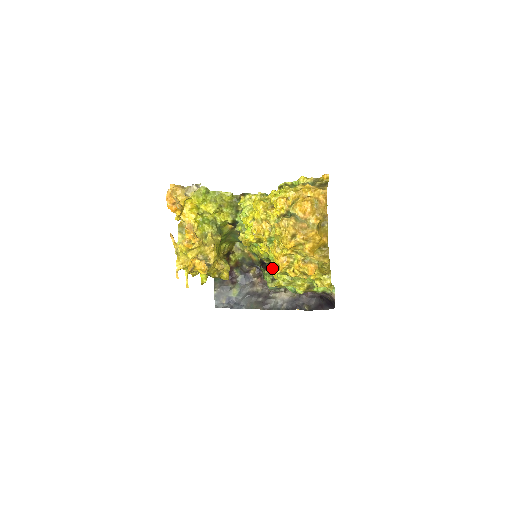
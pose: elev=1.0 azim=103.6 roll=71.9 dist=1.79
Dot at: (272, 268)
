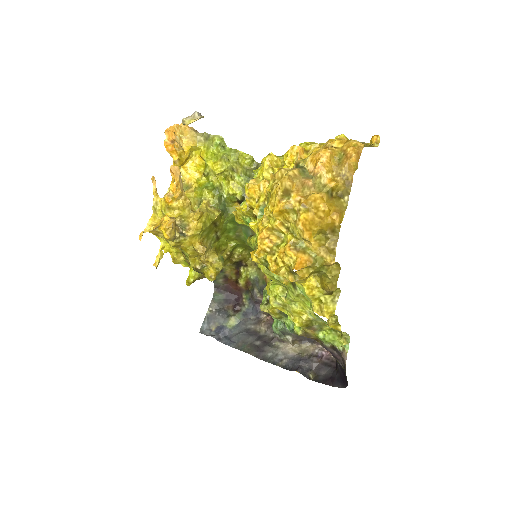
Dot at: occluded
